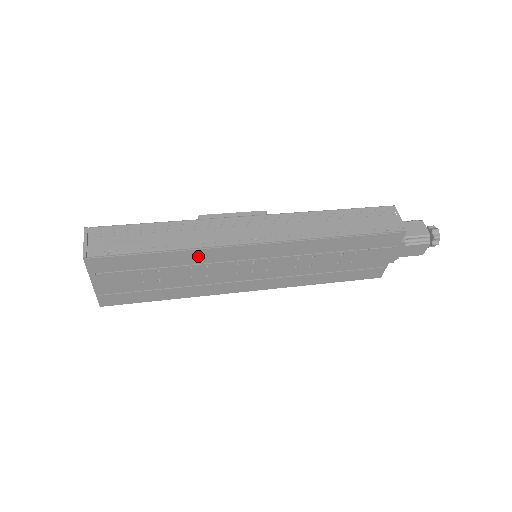
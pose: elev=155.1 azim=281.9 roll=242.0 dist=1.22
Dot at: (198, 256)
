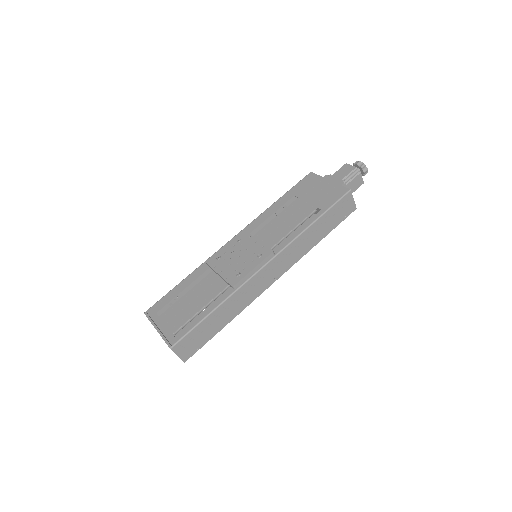
Dot at: occluded
